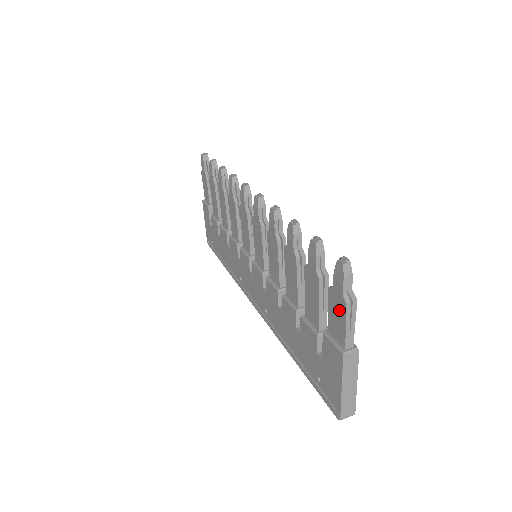
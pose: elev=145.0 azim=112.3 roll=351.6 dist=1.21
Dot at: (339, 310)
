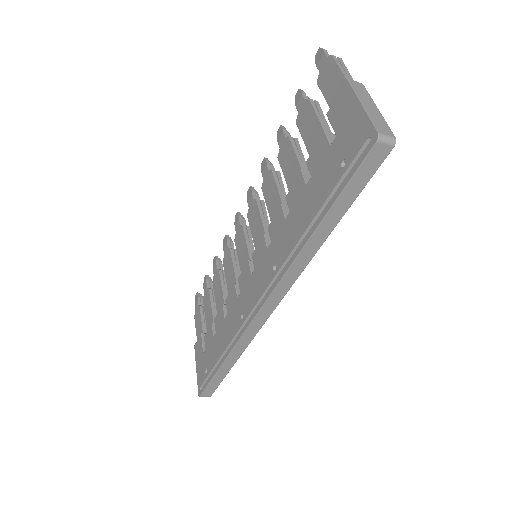
Dot at: (330, 72)
